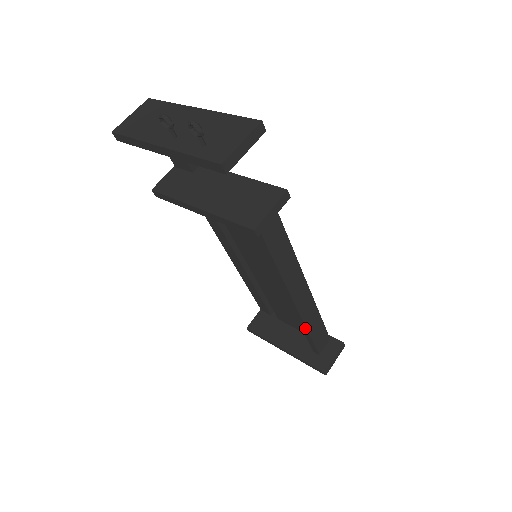
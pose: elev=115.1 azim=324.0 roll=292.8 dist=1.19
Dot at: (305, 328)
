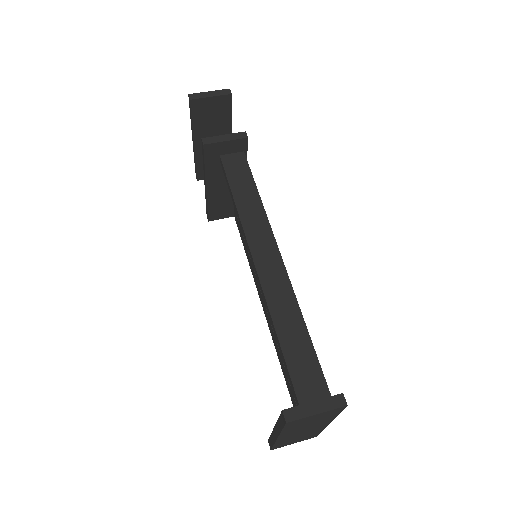
Dot at: (274, 327)
